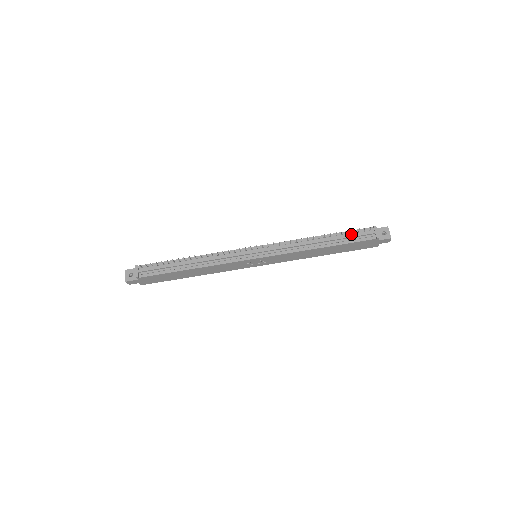
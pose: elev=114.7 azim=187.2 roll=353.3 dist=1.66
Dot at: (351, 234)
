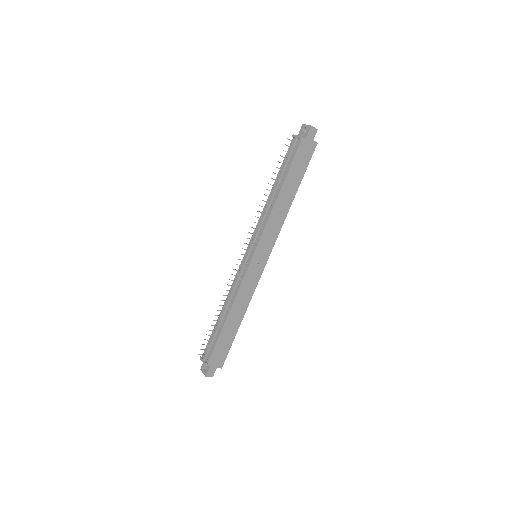
Dot at: (286, 161)
